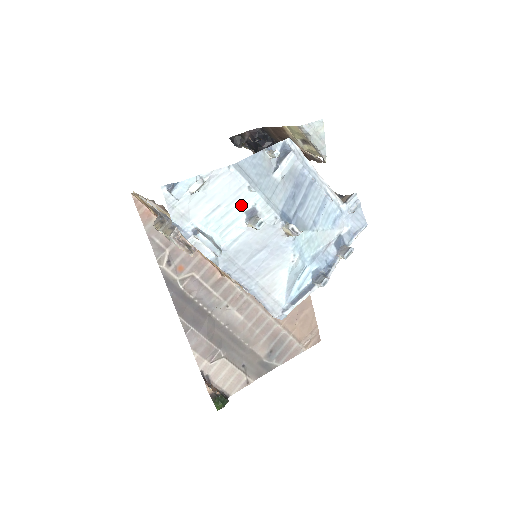
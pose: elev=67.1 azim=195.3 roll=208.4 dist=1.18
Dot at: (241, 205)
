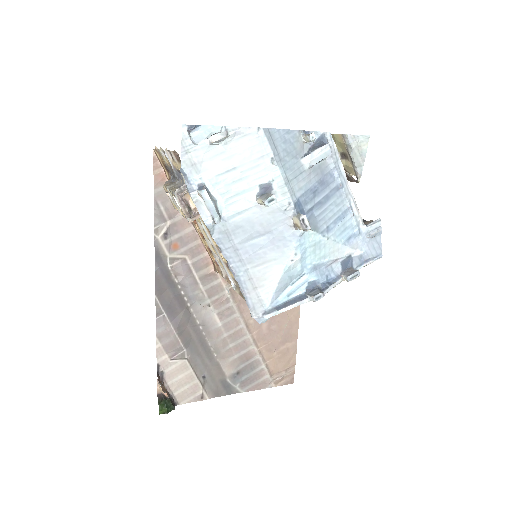
Dot at: (258, 176)
